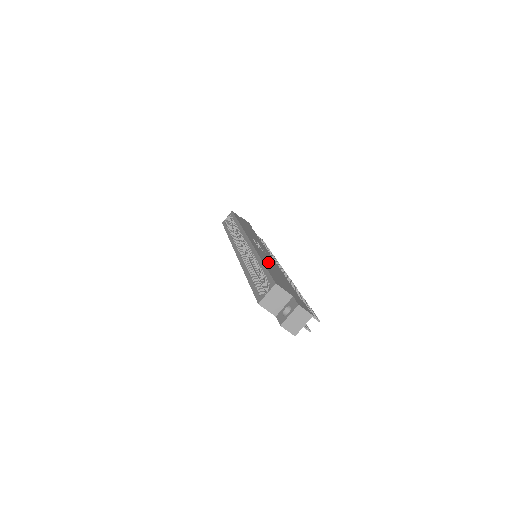
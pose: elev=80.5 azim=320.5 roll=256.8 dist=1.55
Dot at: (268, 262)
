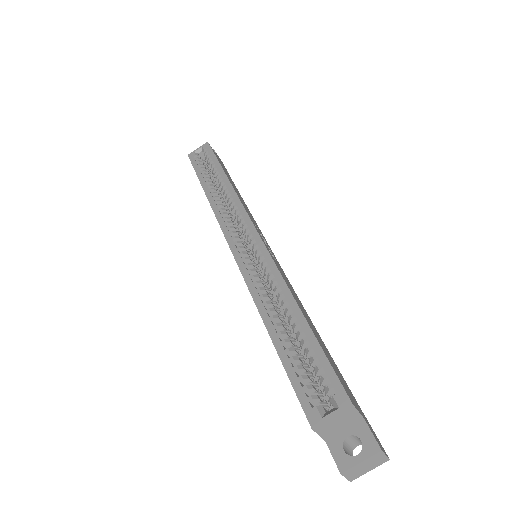
Dot at: (299, 303)
